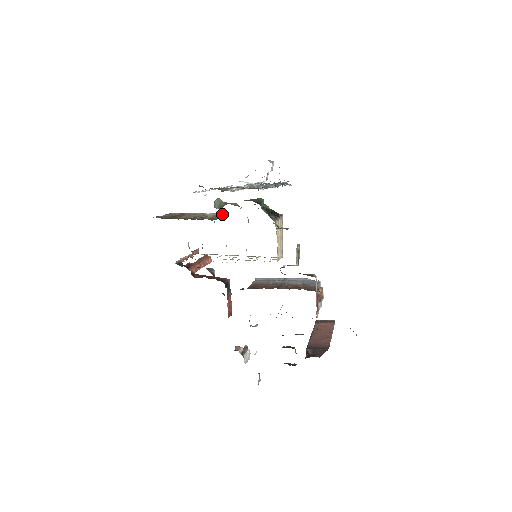
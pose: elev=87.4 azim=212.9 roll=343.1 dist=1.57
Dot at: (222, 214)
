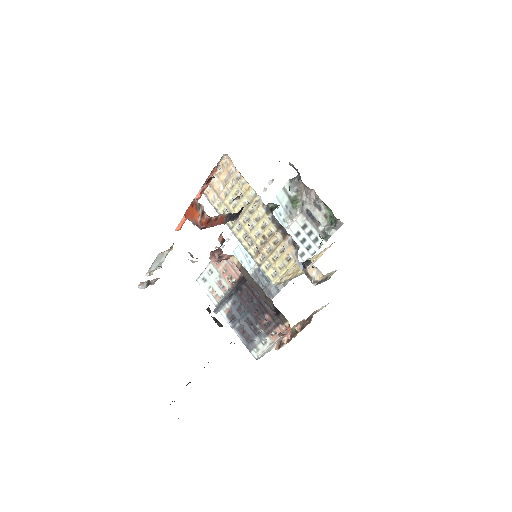
Dot at: occluded
